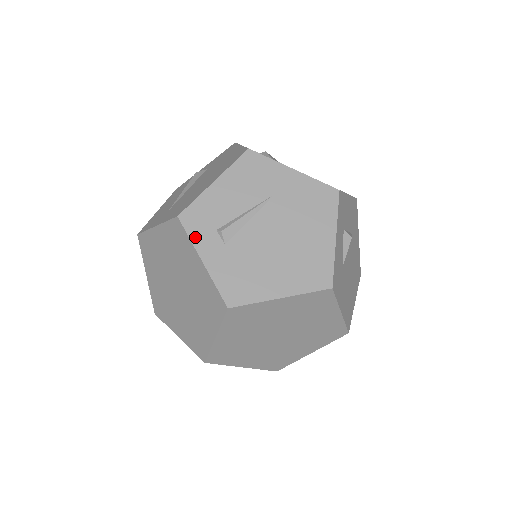
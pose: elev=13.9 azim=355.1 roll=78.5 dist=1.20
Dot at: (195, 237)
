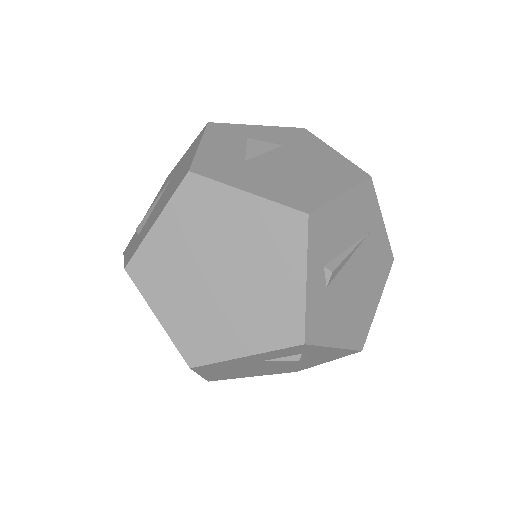
Dot at: (126, 252)
